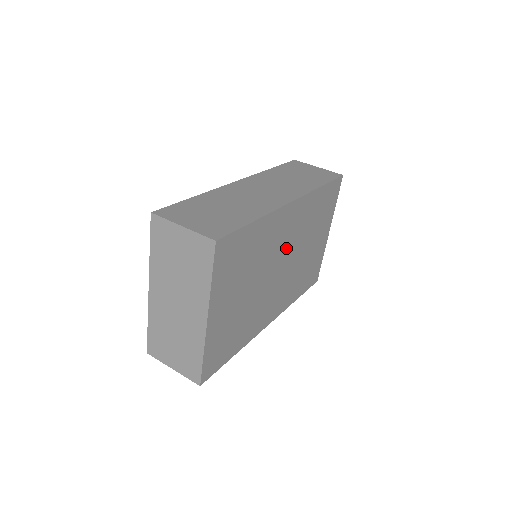
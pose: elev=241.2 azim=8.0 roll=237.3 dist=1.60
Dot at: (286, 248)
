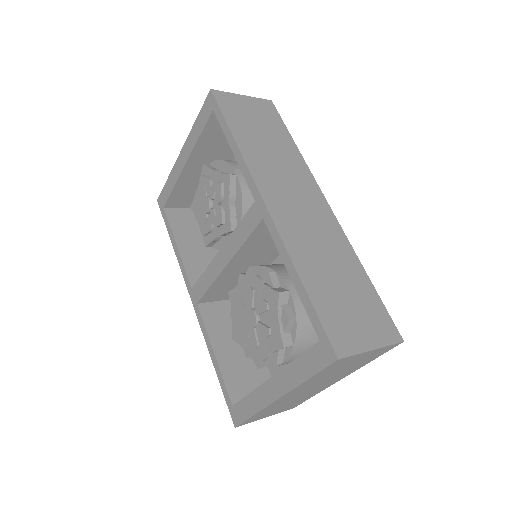
Dot at: occluded
